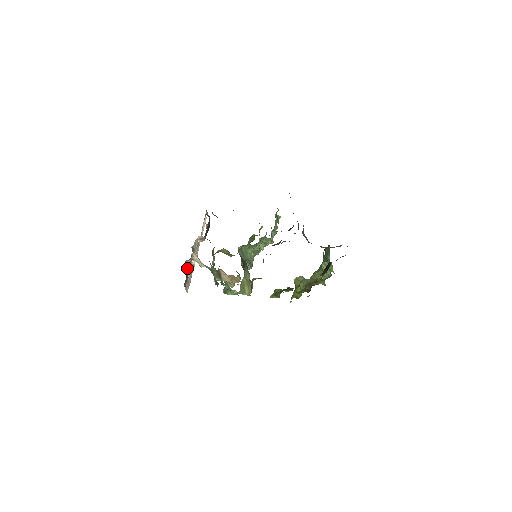
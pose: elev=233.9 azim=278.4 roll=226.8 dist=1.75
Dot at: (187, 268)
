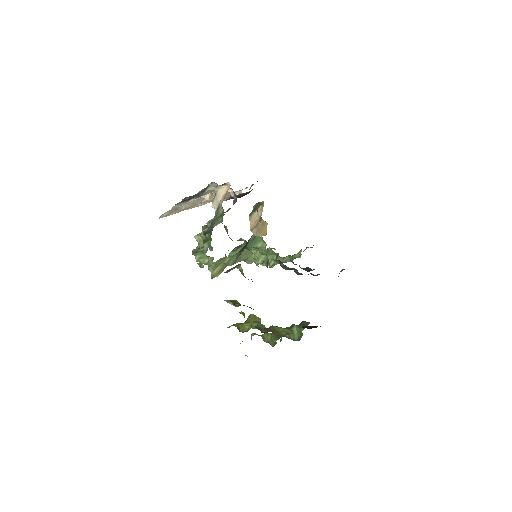
Dot at: (204, 190)
